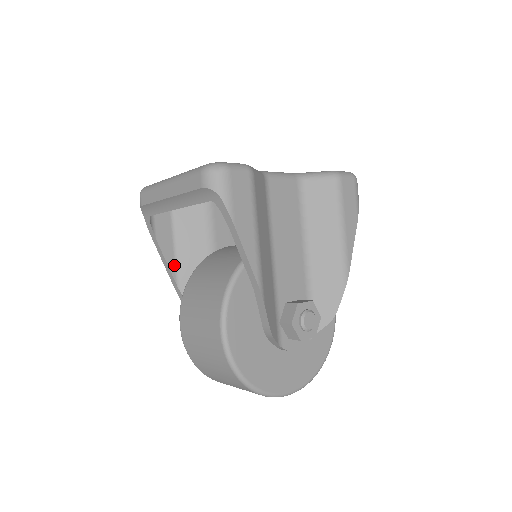
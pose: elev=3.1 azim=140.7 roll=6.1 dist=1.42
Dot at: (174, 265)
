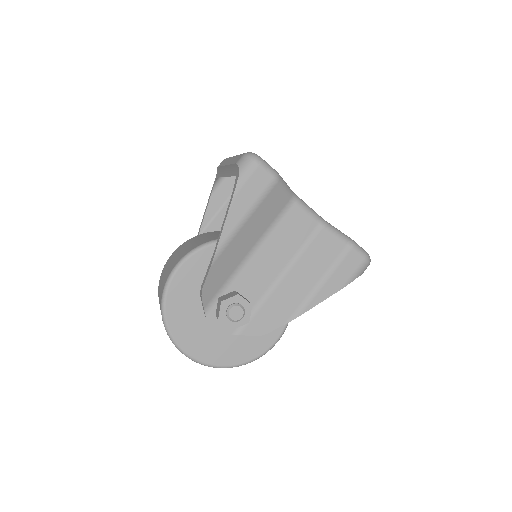
Dot at: (208, 222)
